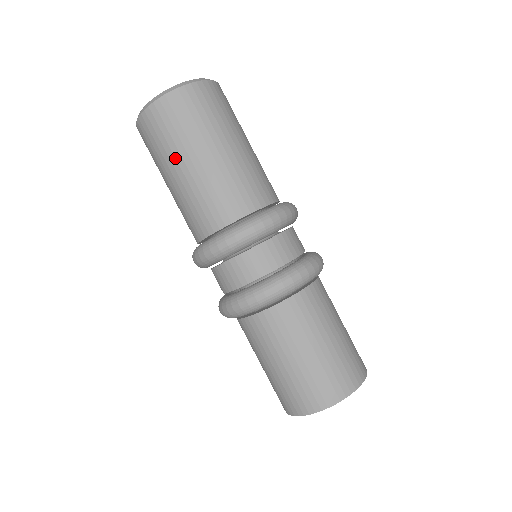
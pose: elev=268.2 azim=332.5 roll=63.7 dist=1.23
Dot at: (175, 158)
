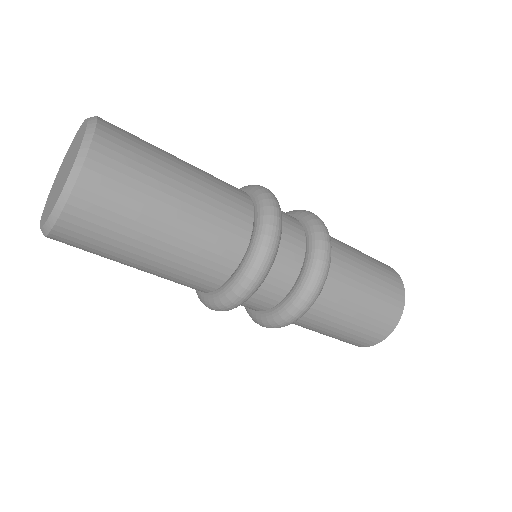
Dot at: occluded
